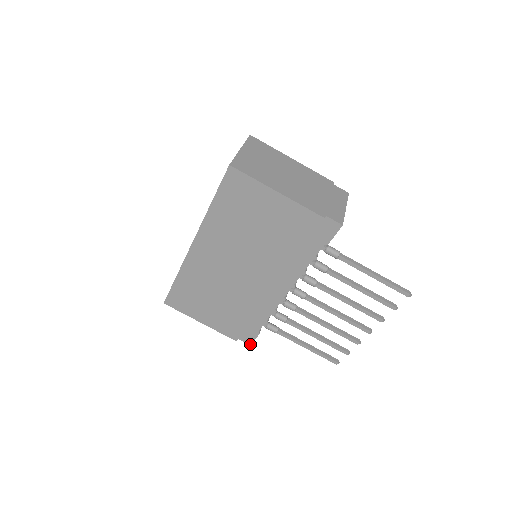
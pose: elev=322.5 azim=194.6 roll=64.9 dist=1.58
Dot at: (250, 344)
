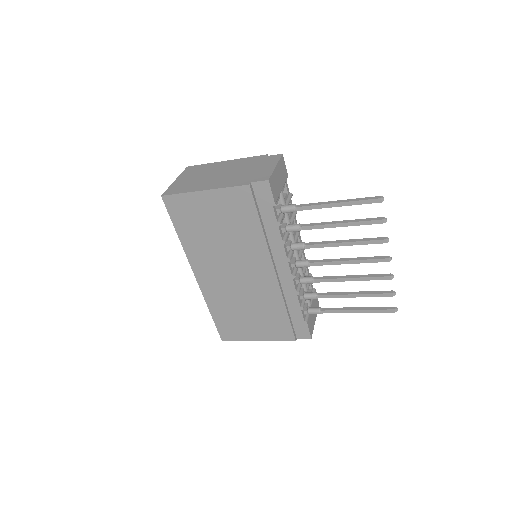
Dot at: (310, 338)
